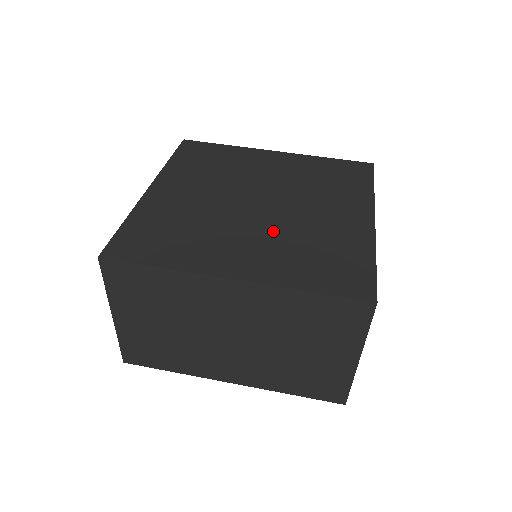
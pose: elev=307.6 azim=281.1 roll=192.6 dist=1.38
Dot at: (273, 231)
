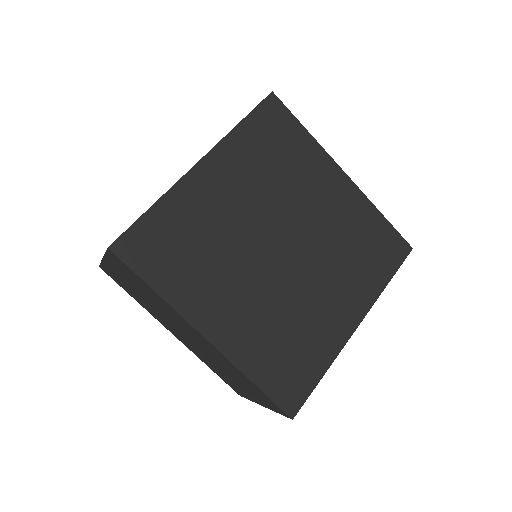
Dot at: (270, 296)
